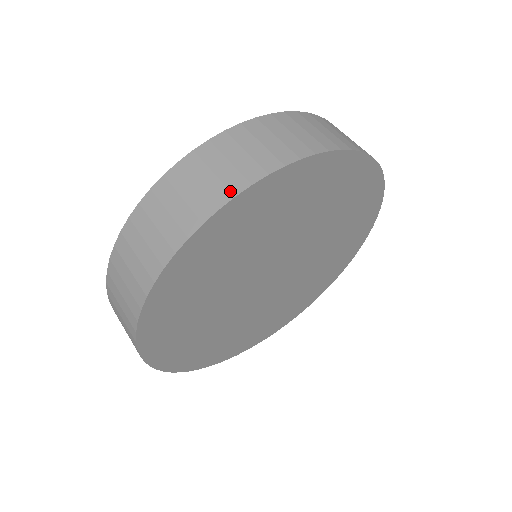
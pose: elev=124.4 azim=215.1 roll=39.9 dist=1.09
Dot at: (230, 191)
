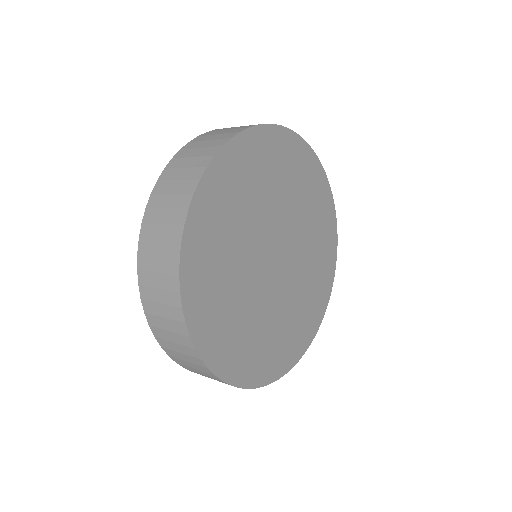
Dot at: (202, 167)
